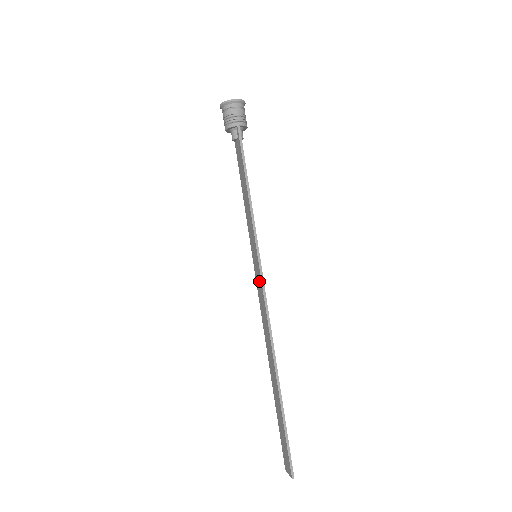
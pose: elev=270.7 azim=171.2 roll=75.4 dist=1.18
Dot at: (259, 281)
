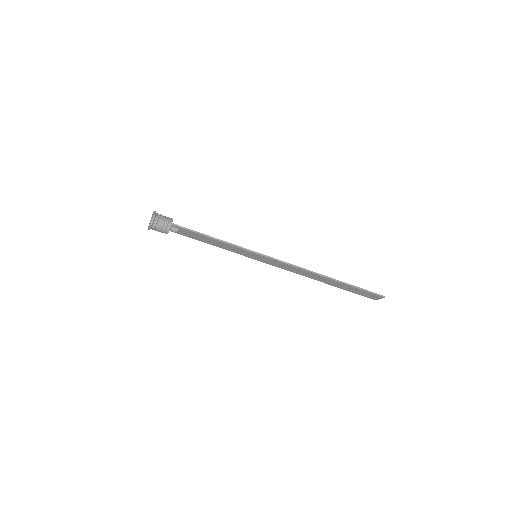
Dot at: (272, 262)
